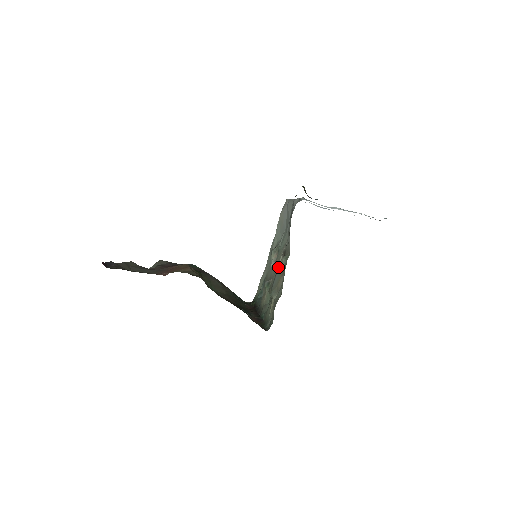
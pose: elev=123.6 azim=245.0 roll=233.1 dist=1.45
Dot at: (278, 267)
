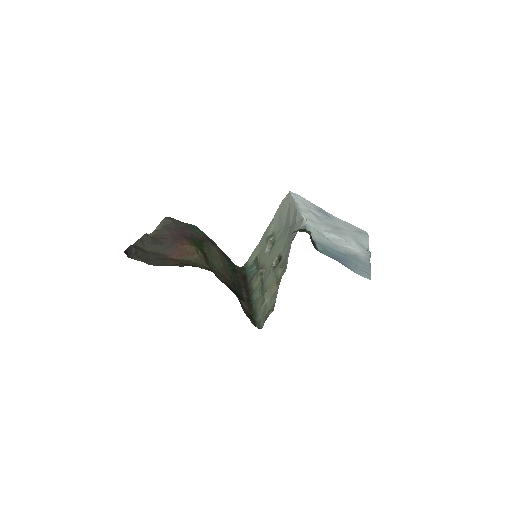
Dot at: (272, 265)
